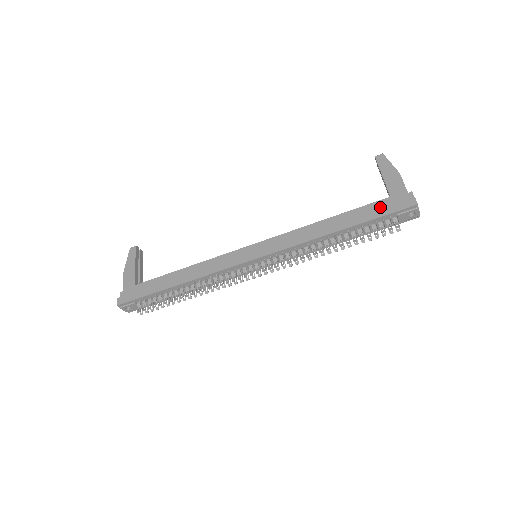
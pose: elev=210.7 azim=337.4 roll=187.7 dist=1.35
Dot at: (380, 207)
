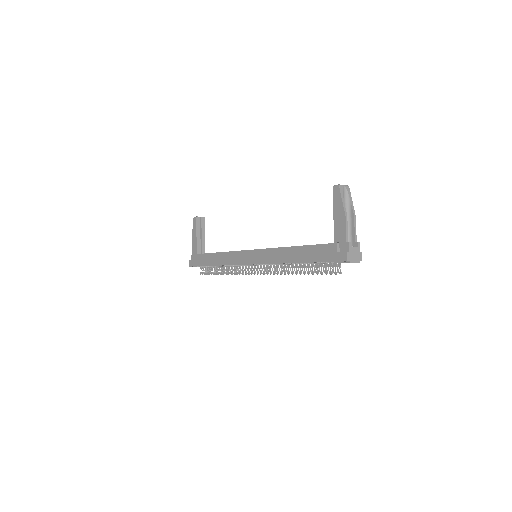
Dot at: (323, 252)
